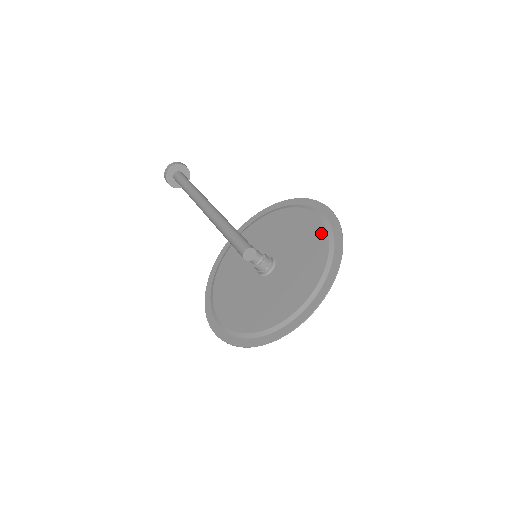
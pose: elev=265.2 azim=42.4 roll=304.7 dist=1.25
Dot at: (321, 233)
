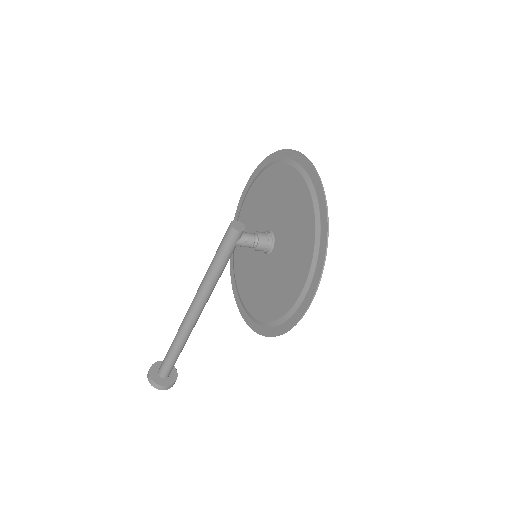
Dot at: (261, 179)
